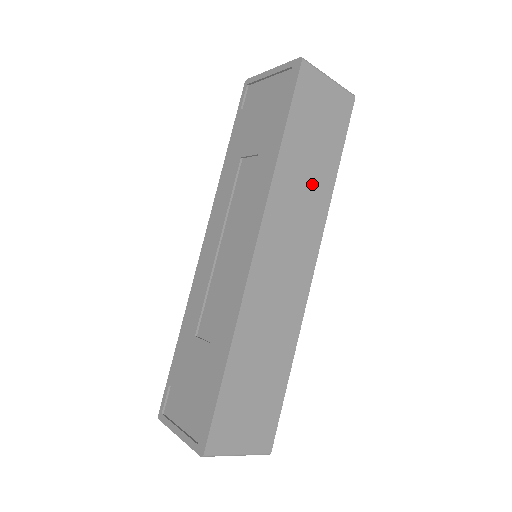
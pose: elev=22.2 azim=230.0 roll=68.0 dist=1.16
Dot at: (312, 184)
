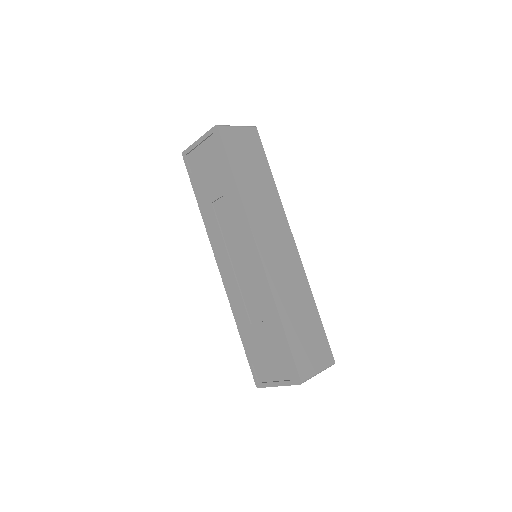
Dot at: (265, 194)
